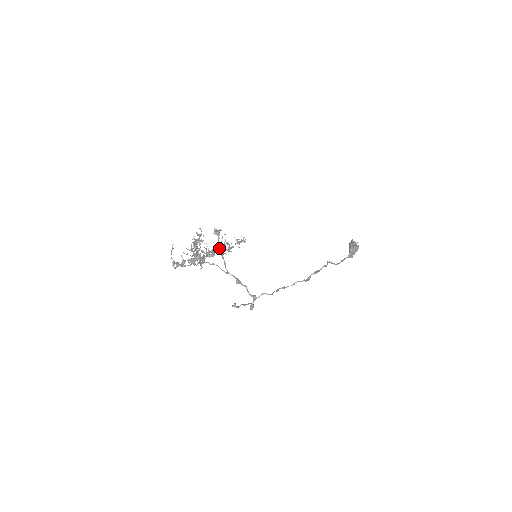
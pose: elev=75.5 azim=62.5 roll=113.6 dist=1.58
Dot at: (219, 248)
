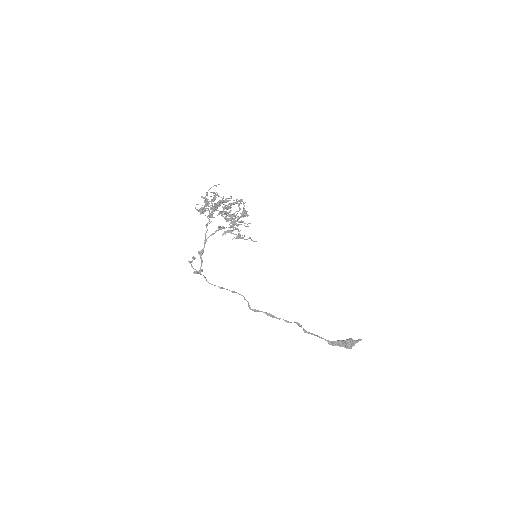
Dot at: occluded
